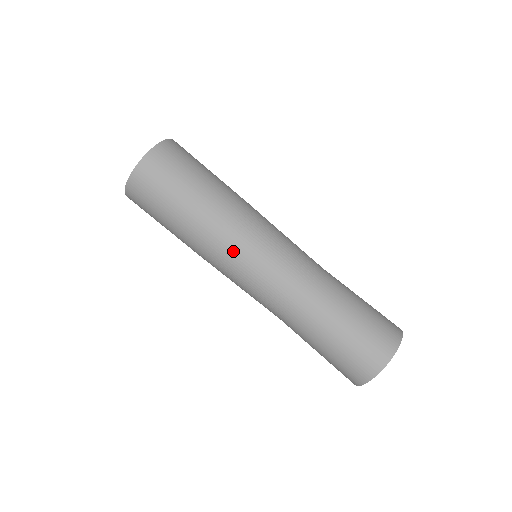
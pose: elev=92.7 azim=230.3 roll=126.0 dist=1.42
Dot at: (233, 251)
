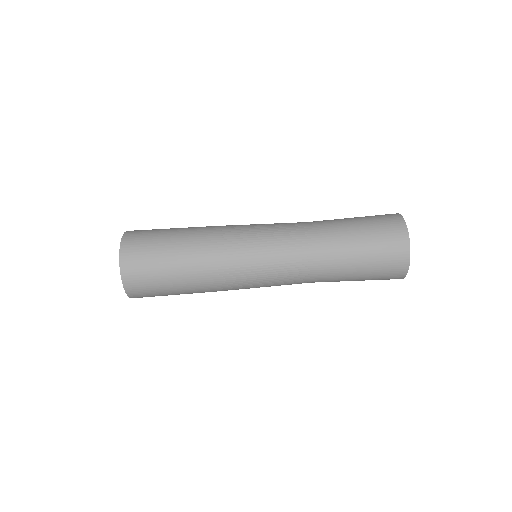
Dot at: (238, 270)
